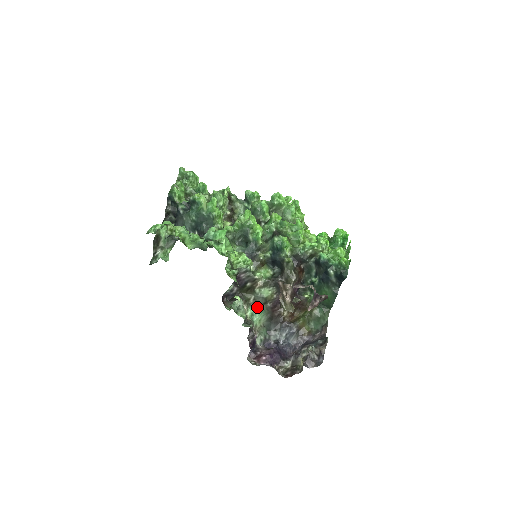
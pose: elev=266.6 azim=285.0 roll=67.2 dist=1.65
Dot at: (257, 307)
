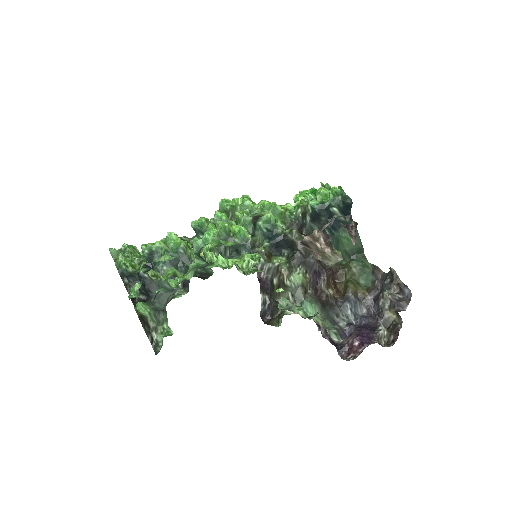
Dot at: (302, 302)
